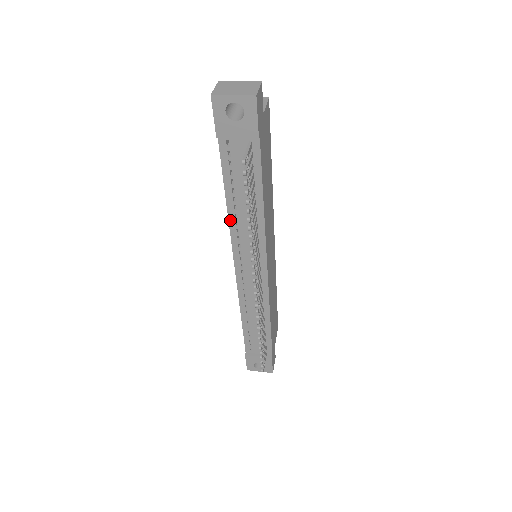
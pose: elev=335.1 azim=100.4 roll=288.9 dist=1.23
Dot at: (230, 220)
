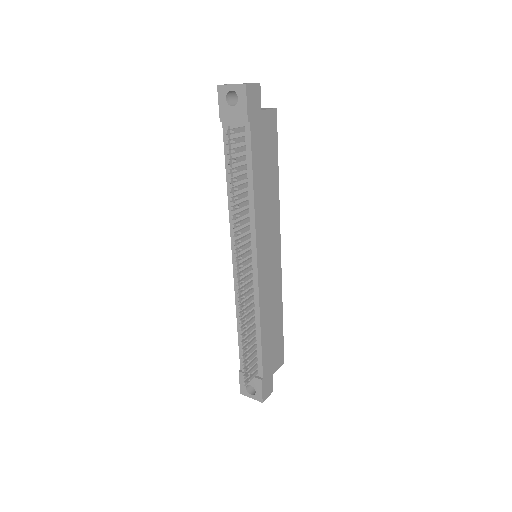
Dot at: (229, 205)
